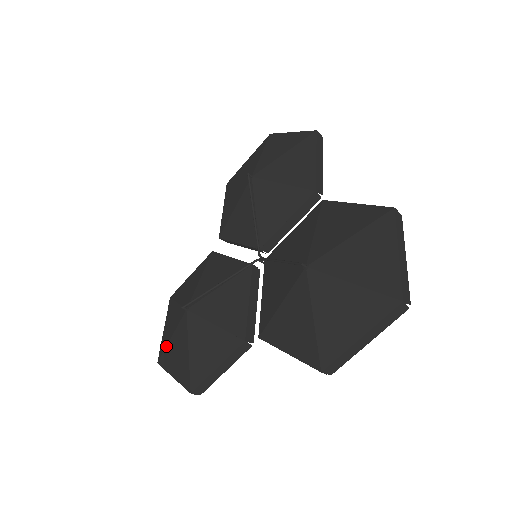
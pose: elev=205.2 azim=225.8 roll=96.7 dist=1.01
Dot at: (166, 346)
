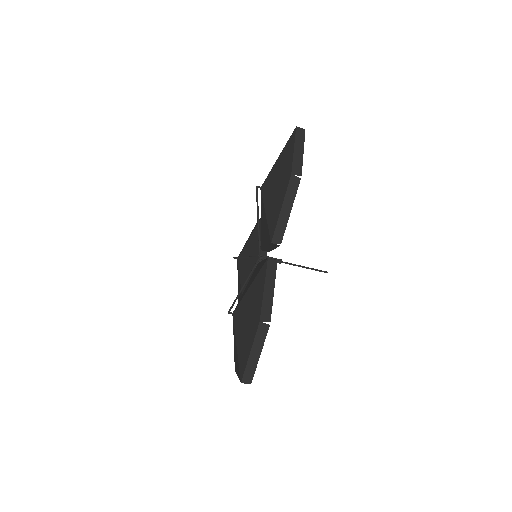
Dot at: occluded
